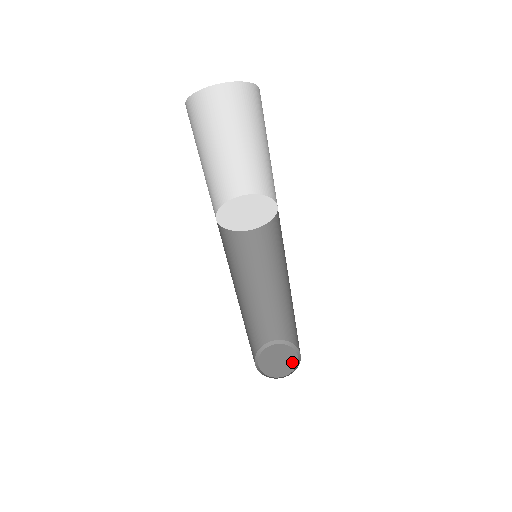
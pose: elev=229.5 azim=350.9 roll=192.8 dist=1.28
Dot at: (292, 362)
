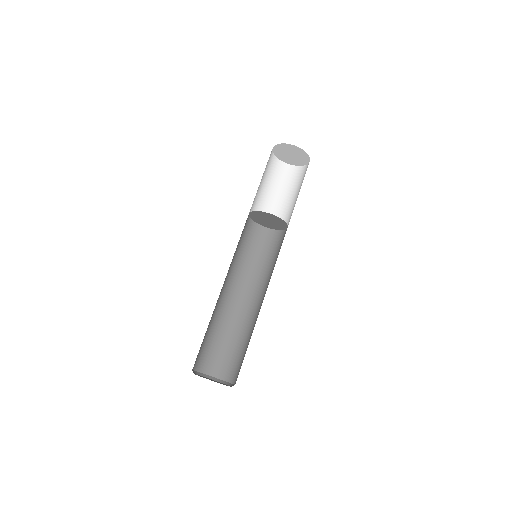
Dot at: occluded
